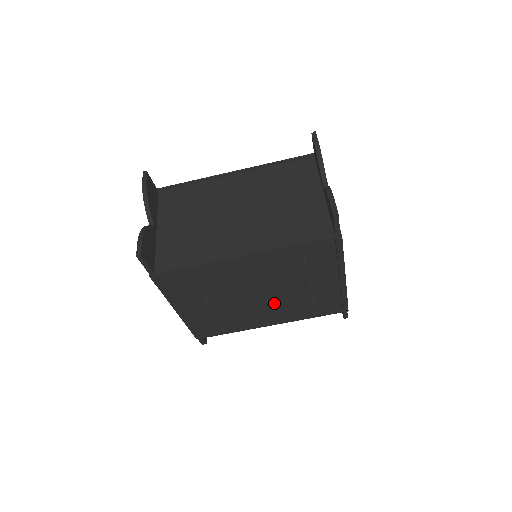
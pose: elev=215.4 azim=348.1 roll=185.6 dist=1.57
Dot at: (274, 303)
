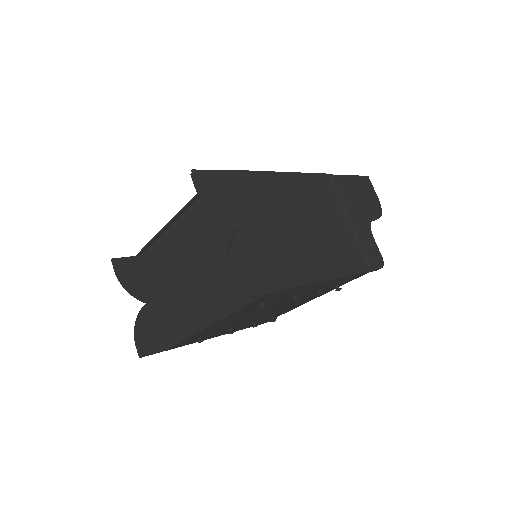
Dot at: (288, 304)
